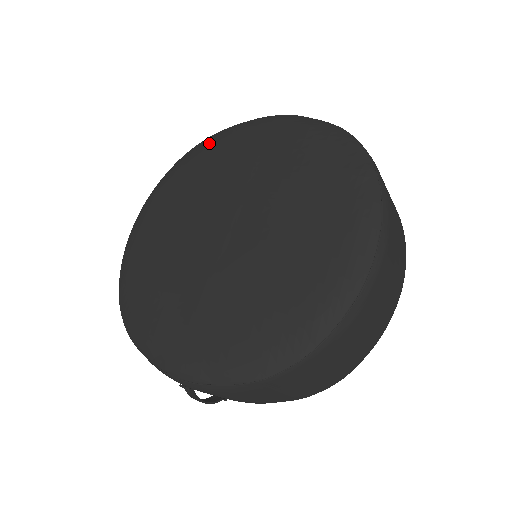
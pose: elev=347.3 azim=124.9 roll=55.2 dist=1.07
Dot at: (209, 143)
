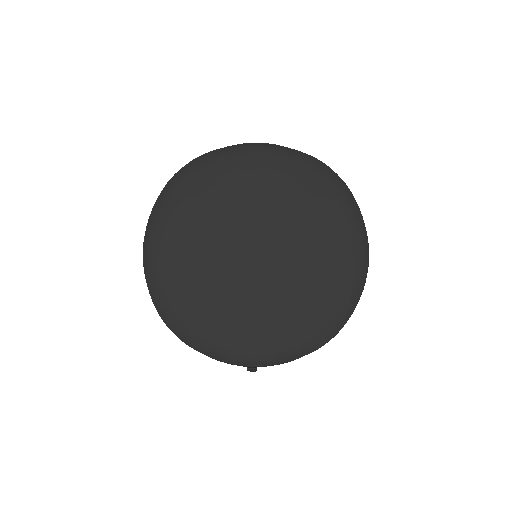
Dot at: (200, 169)
